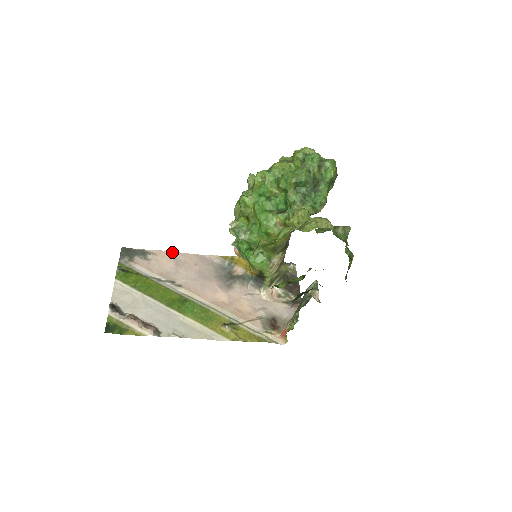
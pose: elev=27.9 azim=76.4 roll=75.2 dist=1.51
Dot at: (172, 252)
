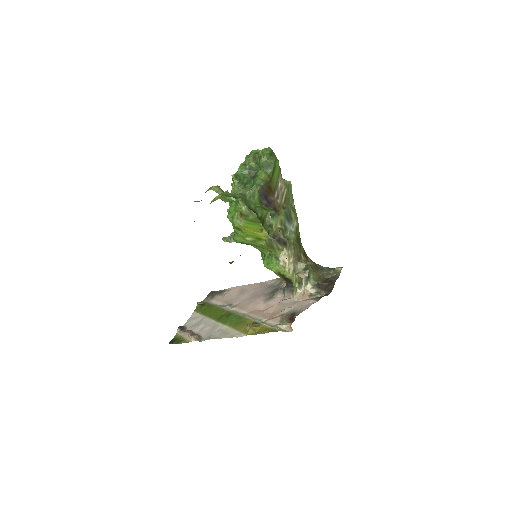
Dot at: (242, 286)
